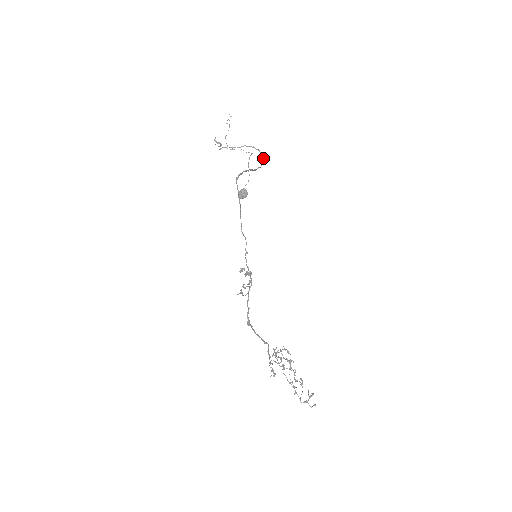
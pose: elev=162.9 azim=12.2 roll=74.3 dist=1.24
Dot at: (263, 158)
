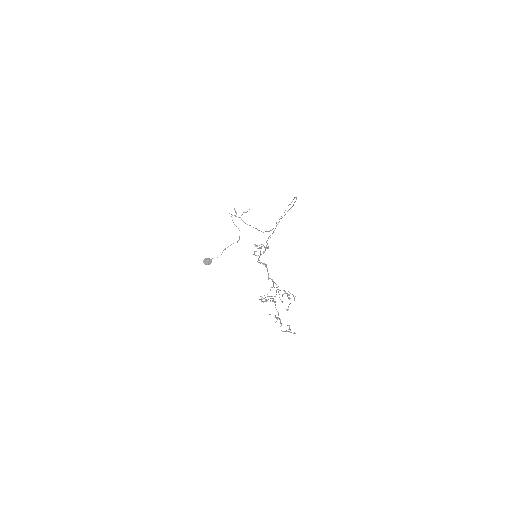
Dot at: (271, 230)
